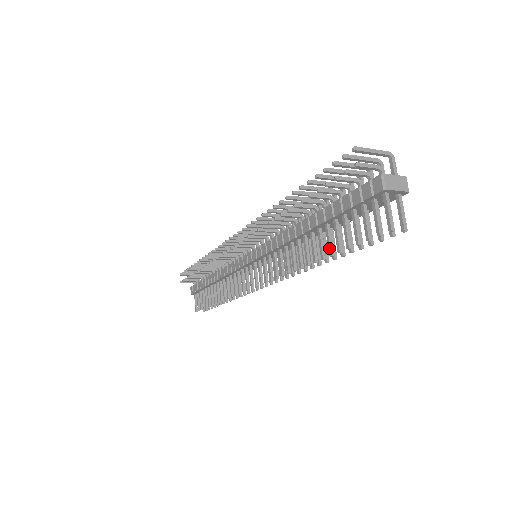
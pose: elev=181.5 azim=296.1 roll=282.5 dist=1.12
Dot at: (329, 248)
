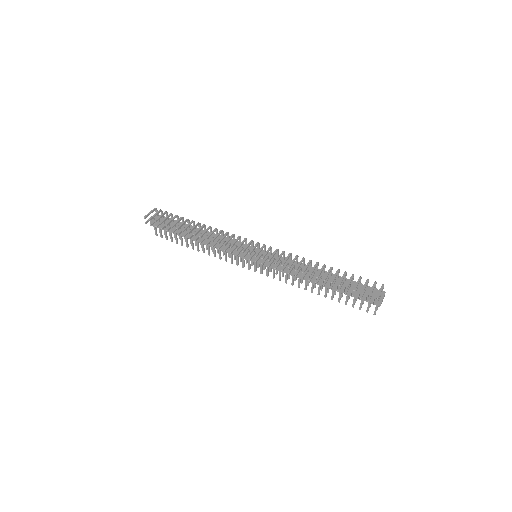
Dot at: (332, 298)
